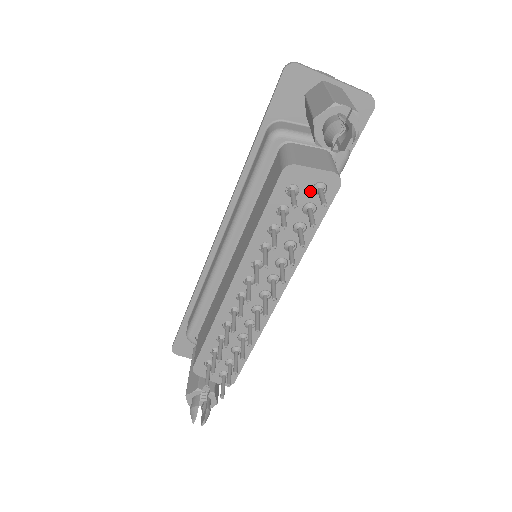
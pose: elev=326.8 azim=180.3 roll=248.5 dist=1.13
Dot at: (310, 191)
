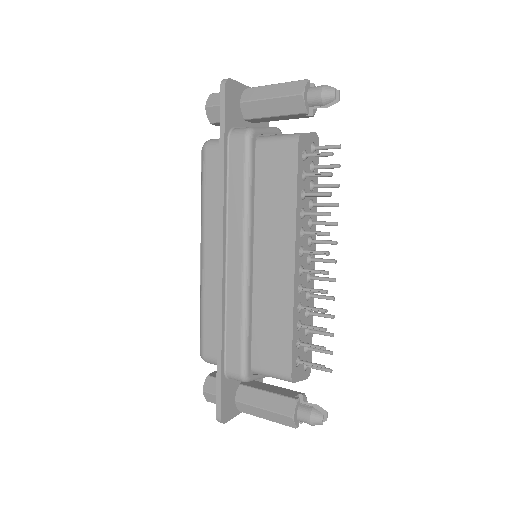
Dot at: (310, 152)
